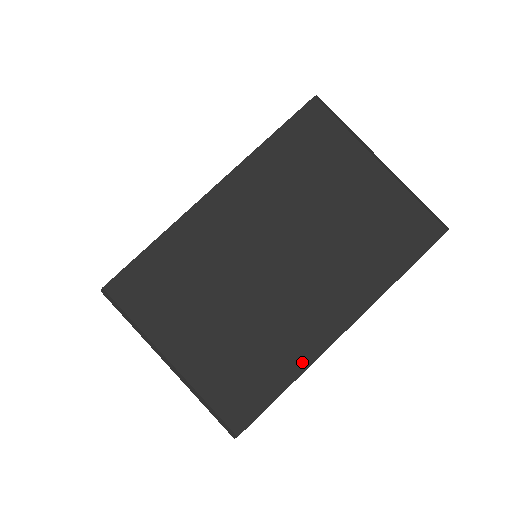
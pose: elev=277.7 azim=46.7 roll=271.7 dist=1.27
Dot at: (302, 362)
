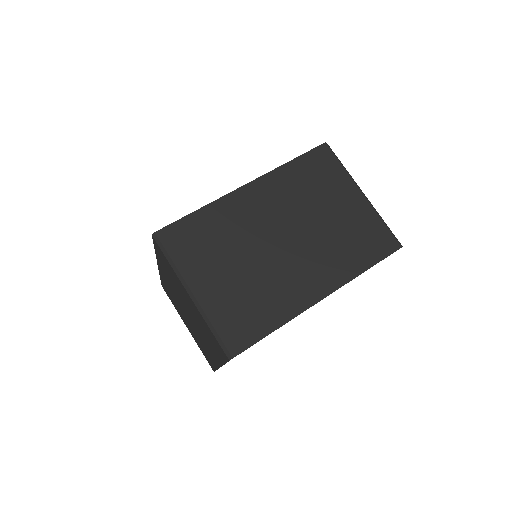
Dot at: (289, 314)
